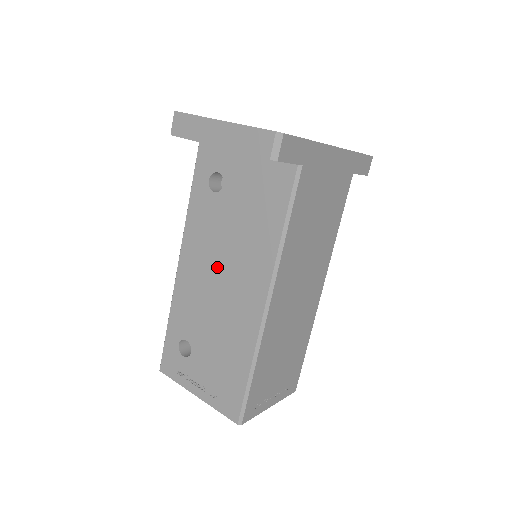
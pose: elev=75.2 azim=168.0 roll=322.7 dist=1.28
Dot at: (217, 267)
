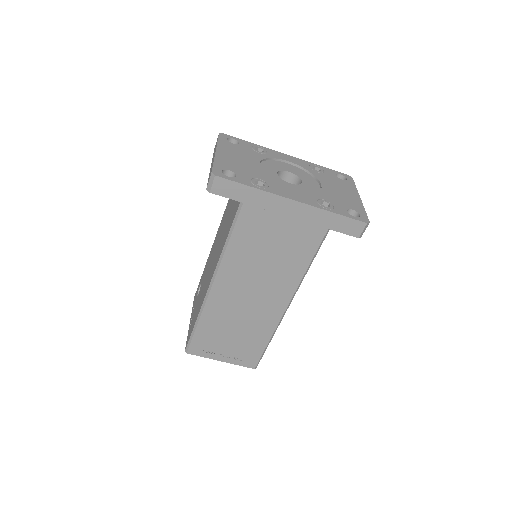
Dot at: (216, 248)
